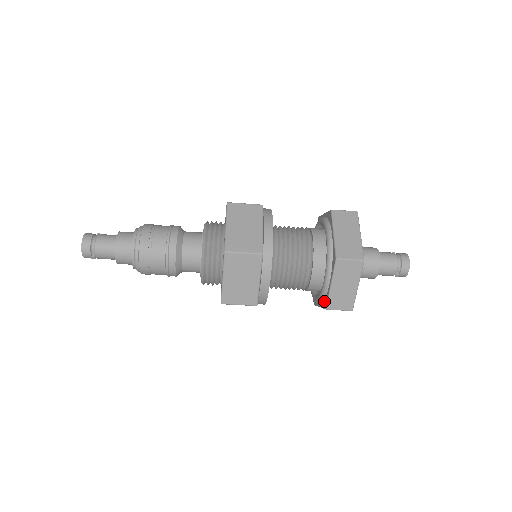
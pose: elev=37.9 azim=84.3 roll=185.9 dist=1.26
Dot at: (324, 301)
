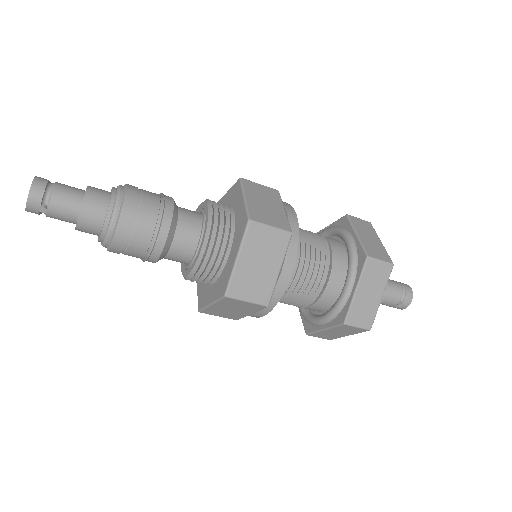
Dot at: (338, 316)
